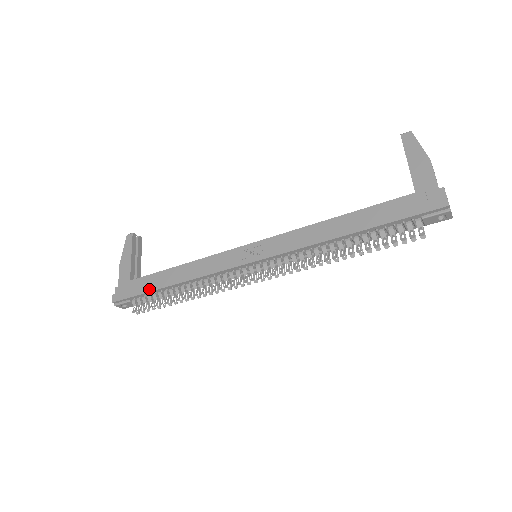
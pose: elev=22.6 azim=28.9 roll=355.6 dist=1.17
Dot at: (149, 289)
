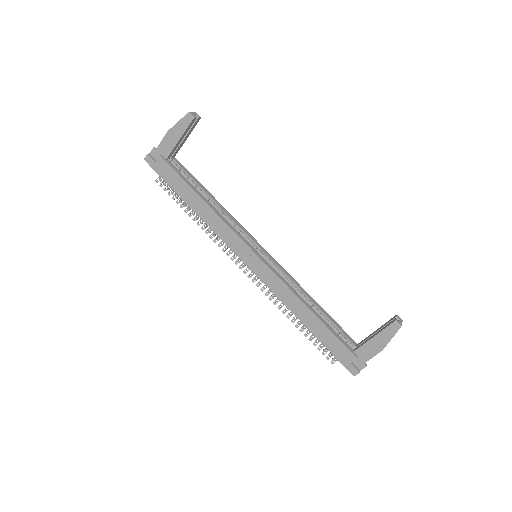
Dot at: (175, 189)
